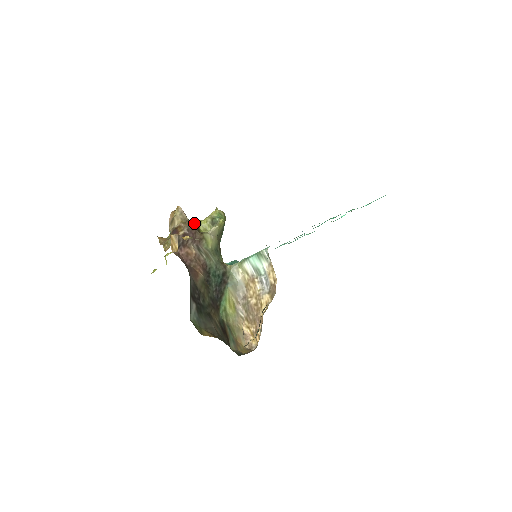
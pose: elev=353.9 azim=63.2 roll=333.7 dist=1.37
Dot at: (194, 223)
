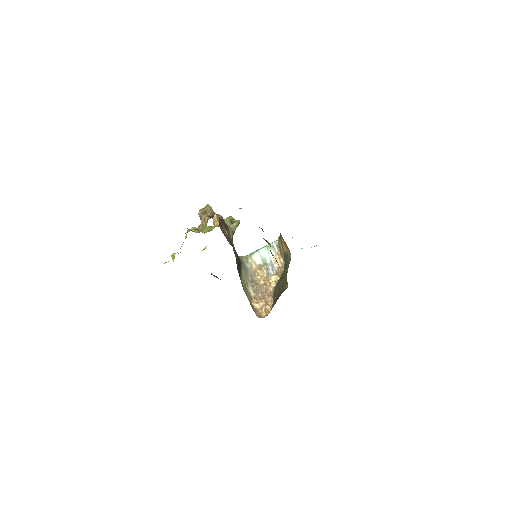
Dot at: occluded
